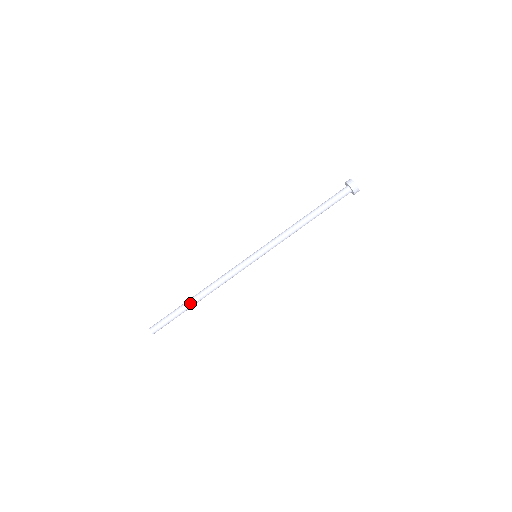
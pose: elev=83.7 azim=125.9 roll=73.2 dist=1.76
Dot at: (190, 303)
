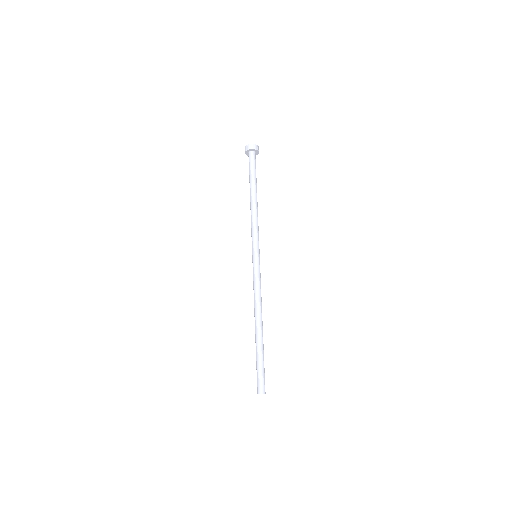
Dot at: (259, 338)
